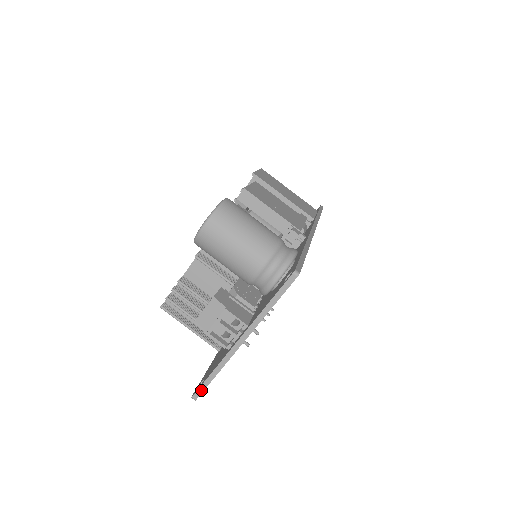
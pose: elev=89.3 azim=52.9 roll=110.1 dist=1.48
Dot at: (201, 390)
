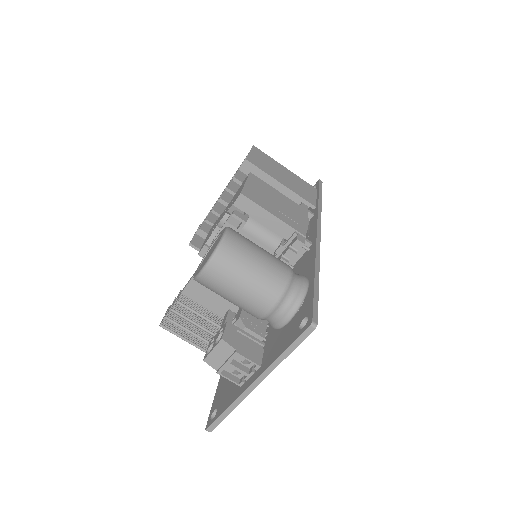
Dot at: (215, 424)
